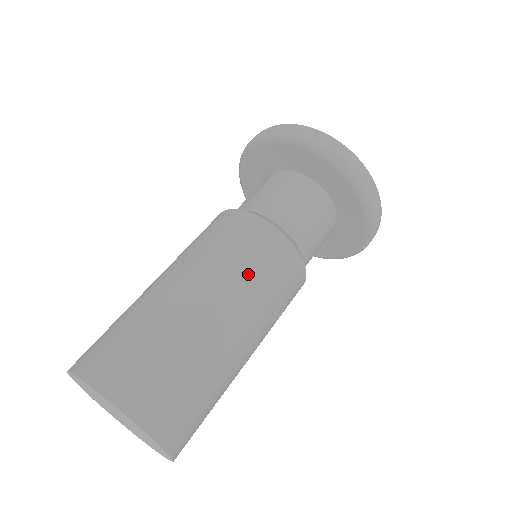
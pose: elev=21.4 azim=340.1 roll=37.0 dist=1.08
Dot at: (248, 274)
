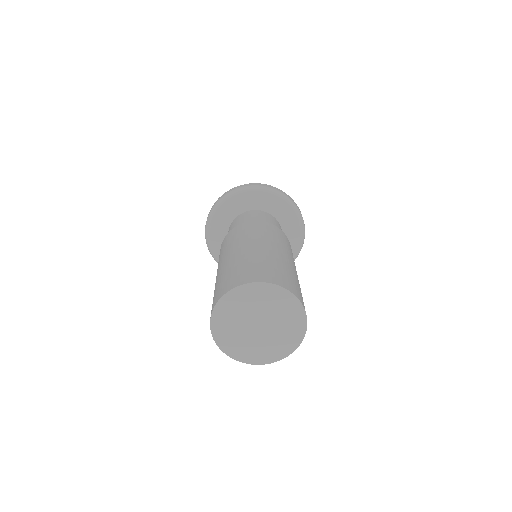
Dot at: occluded
